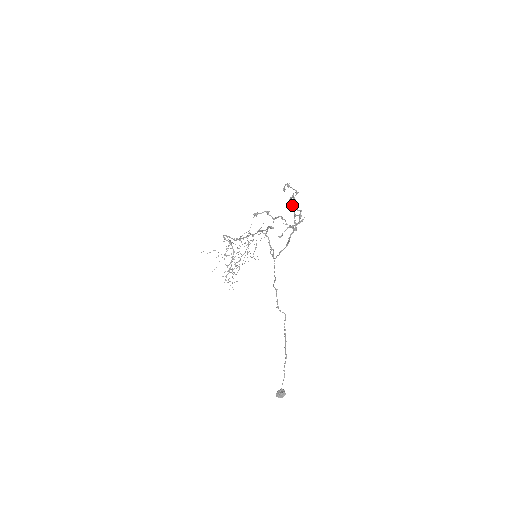
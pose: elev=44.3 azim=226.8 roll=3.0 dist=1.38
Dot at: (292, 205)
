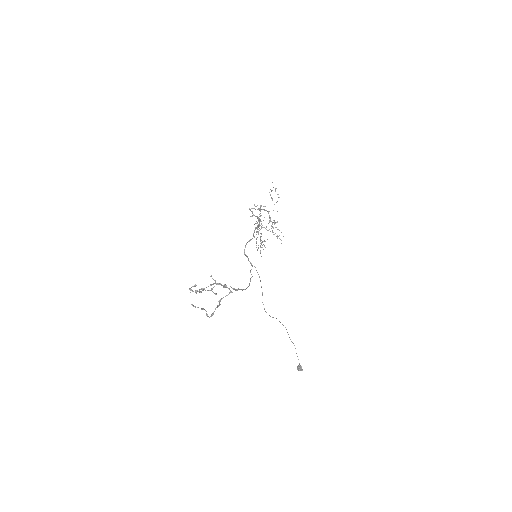
Dot at: occluded
